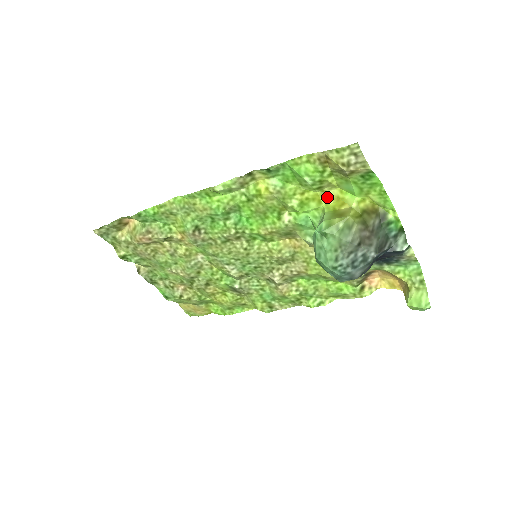
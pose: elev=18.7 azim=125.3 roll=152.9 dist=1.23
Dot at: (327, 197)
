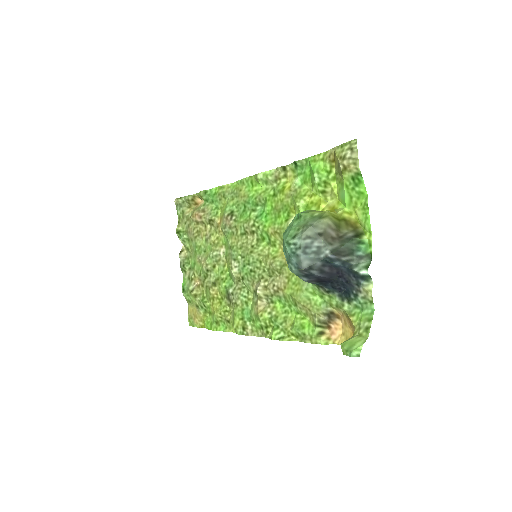
Dot at: (326, 205)
